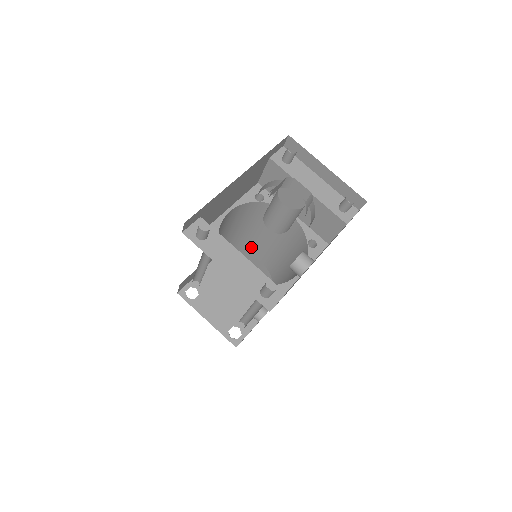
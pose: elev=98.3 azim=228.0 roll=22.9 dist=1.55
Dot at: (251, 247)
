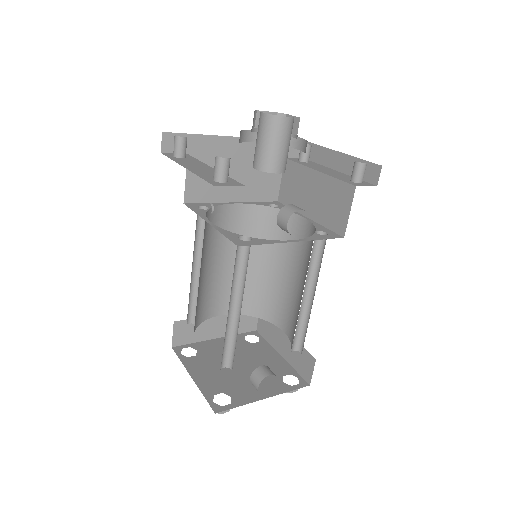
Dot at: (272, 306)
